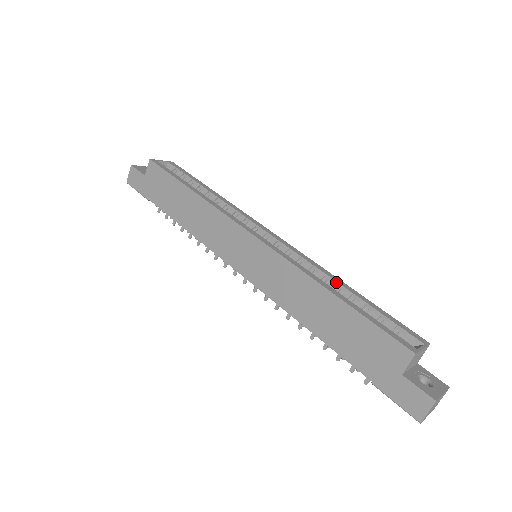
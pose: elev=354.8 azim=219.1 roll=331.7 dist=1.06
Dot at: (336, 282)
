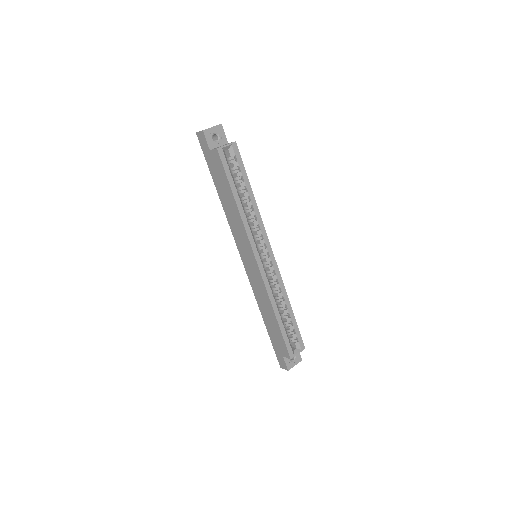
Dot at: (285, 303)
